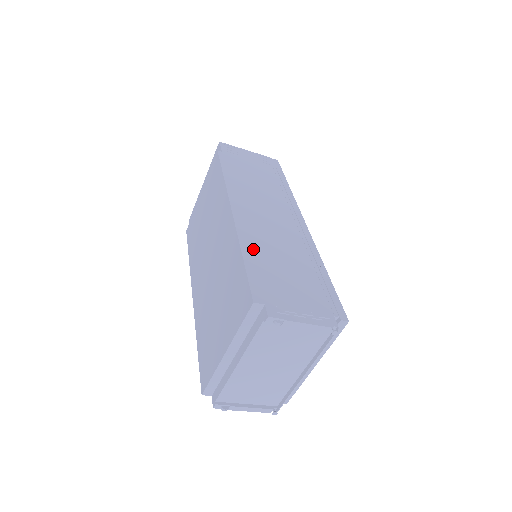
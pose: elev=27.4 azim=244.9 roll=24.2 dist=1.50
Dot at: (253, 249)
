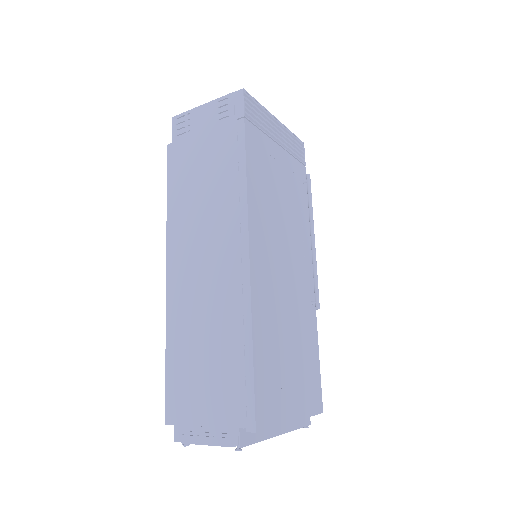
Dot at: (176, 339)
